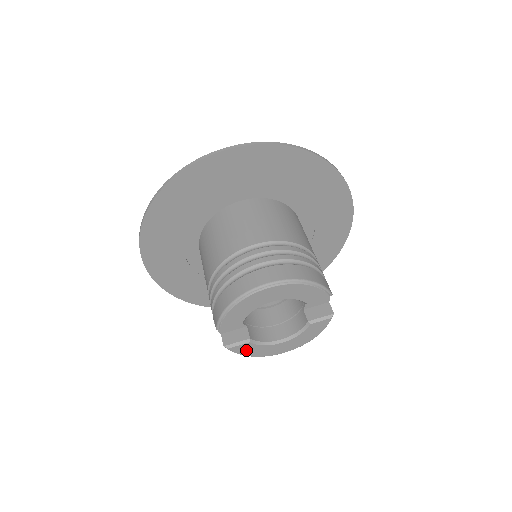
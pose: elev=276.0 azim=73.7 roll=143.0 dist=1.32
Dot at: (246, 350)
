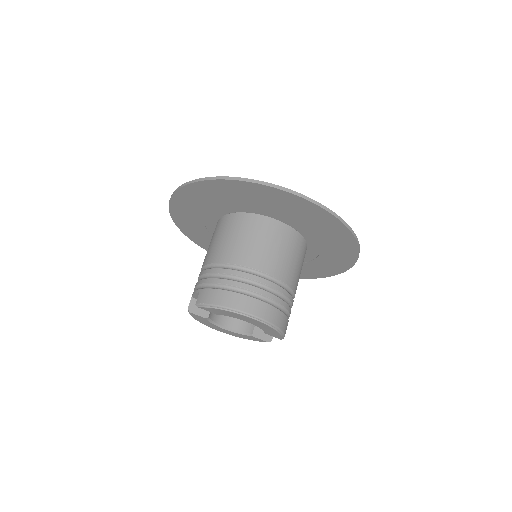
Dot at: (198, 318)
